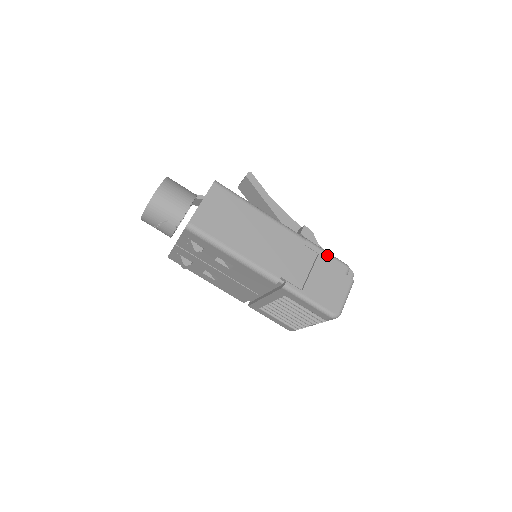
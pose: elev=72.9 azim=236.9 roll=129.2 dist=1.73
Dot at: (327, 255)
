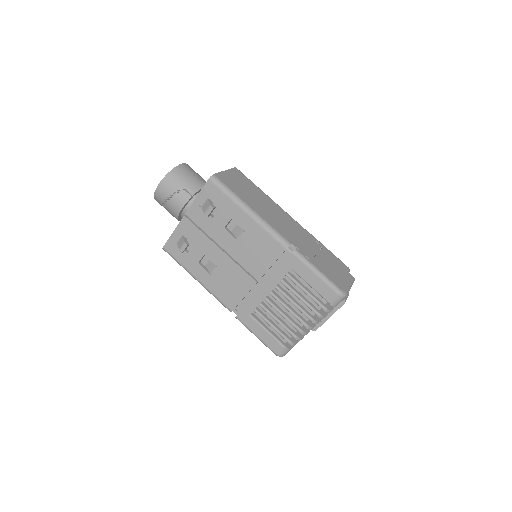
Dot at: (330, 251)
